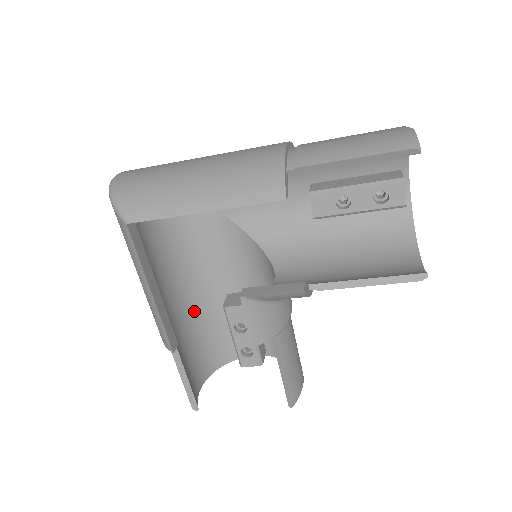
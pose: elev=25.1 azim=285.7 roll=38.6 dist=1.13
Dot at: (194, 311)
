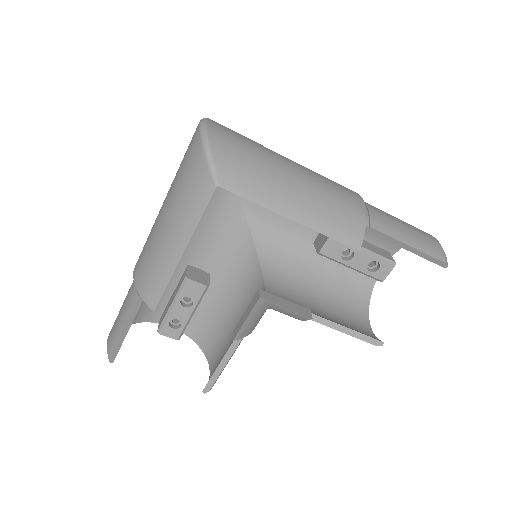
Dot at: occluded
